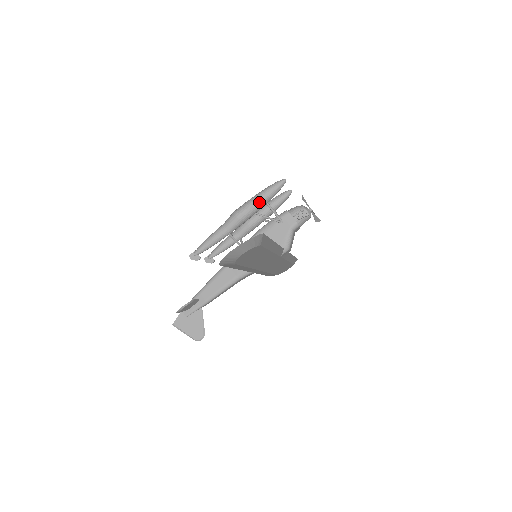
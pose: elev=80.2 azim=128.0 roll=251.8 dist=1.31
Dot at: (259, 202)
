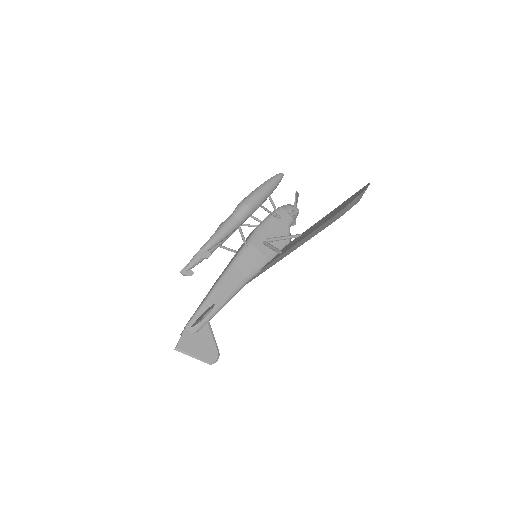
Dot at: (267, 192)
